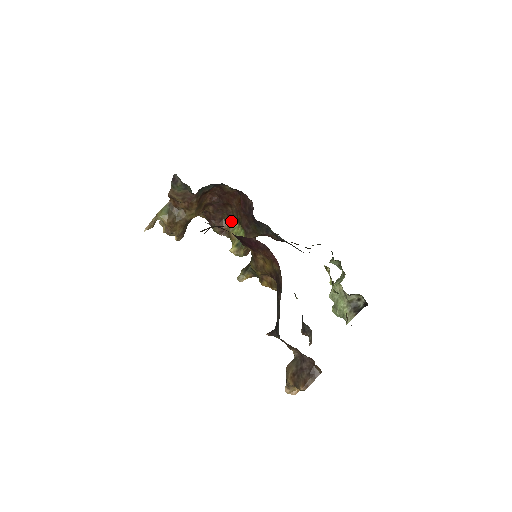
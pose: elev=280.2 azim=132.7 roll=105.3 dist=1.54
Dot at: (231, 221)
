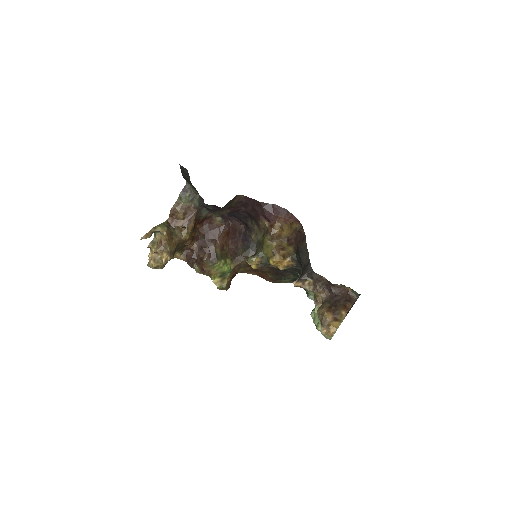
Dot at: (212, 260)
